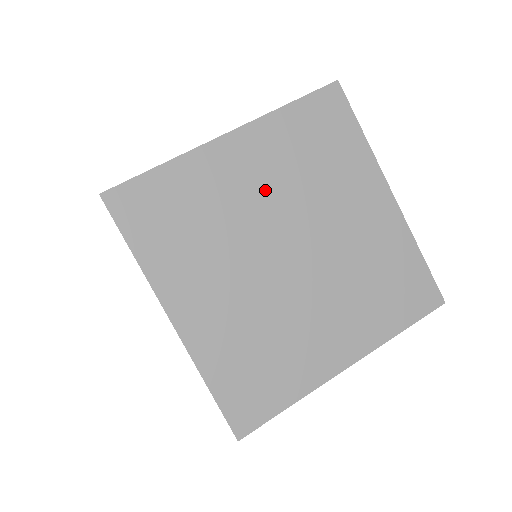
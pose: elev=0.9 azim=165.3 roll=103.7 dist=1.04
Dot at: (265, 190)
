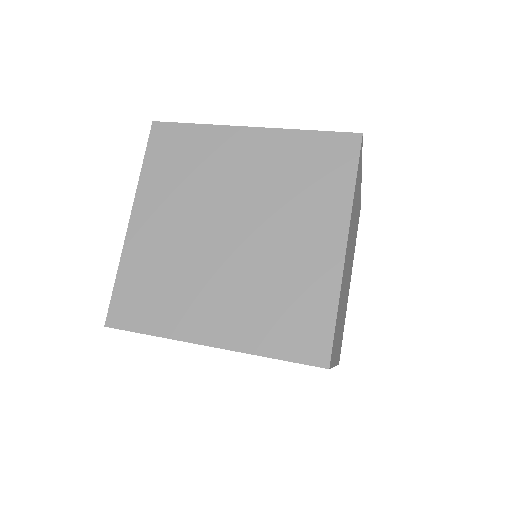
Dot at: occluded
